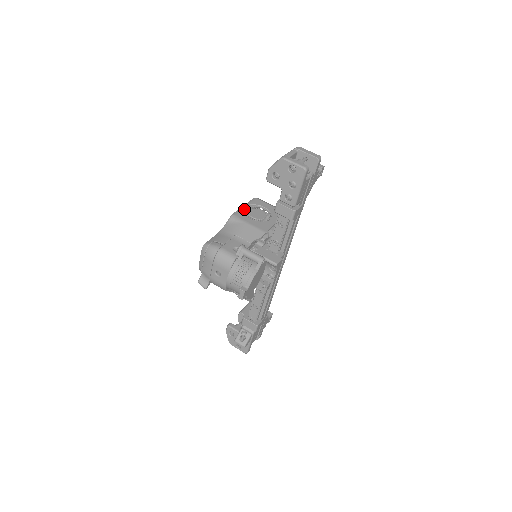
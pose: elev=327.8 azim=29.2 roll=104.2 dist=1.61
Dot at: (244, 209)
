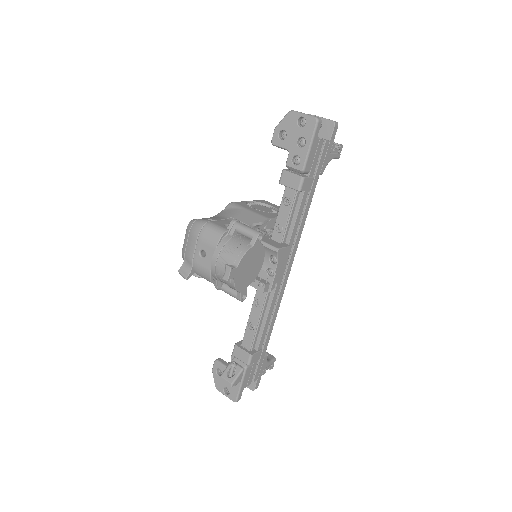
Dot at: (247, 204)
